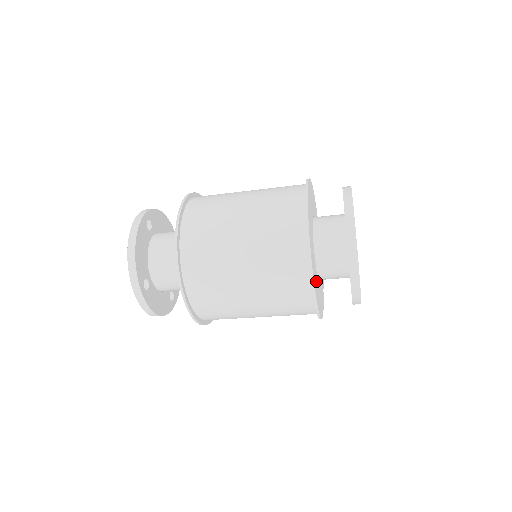
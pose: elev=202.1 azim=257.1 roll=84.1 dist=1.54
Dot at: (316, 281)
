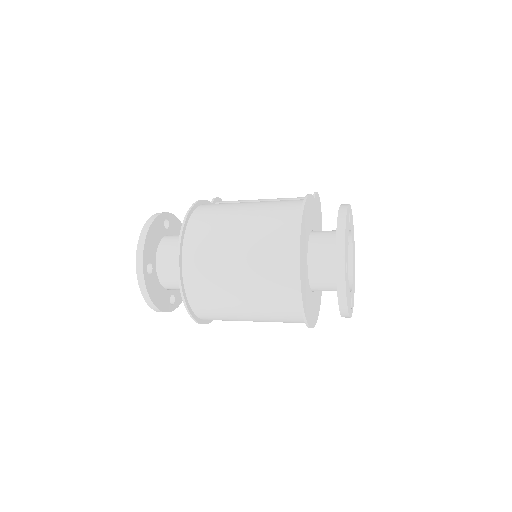
Dot at: (316, 302)
